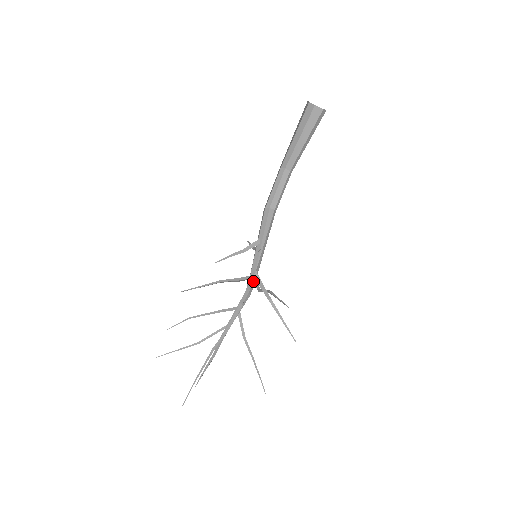
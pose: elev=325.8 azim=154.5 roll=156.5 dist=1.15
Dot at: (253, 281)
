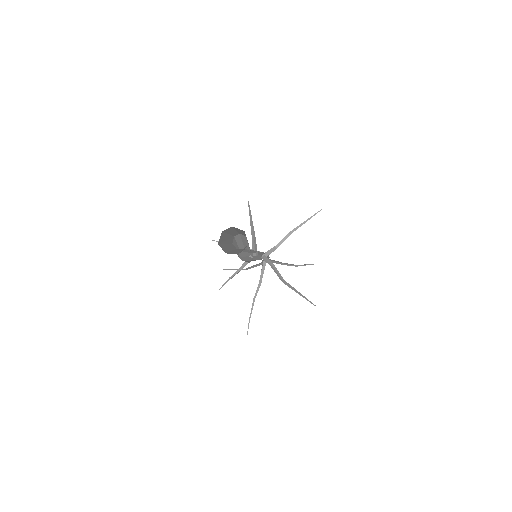
Dot at: (266, 254)
